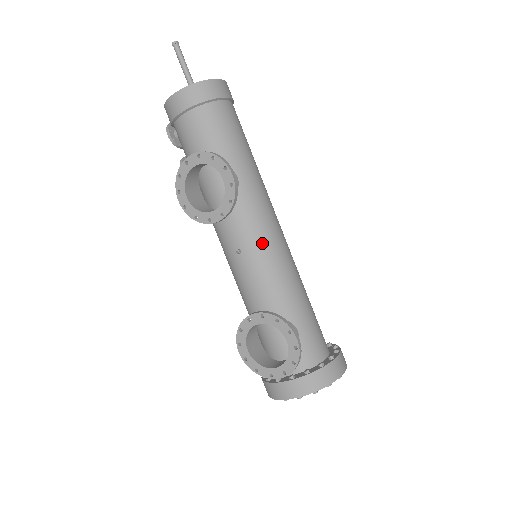
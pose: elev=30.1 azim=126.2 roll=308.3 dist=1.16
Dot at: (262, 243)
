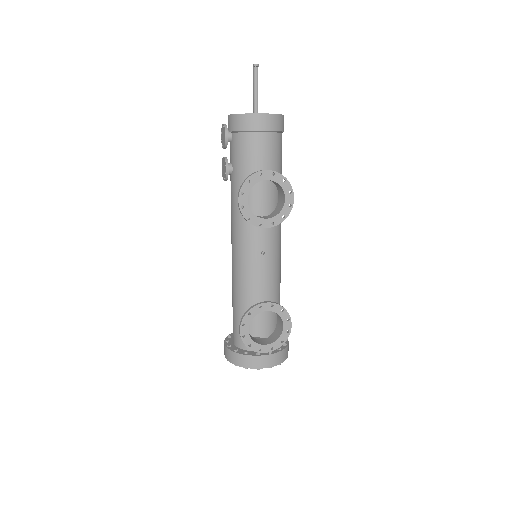
Dot at: (278, 250)
